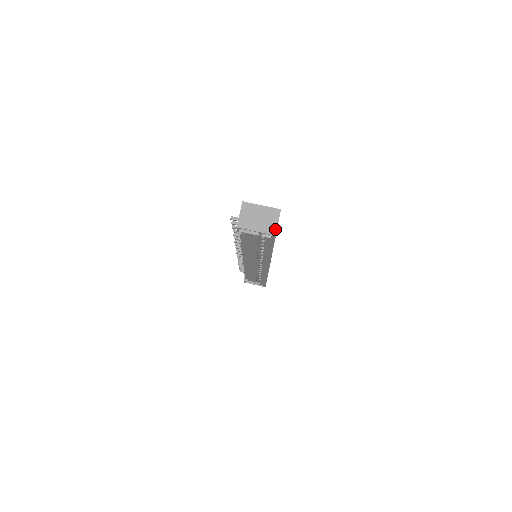
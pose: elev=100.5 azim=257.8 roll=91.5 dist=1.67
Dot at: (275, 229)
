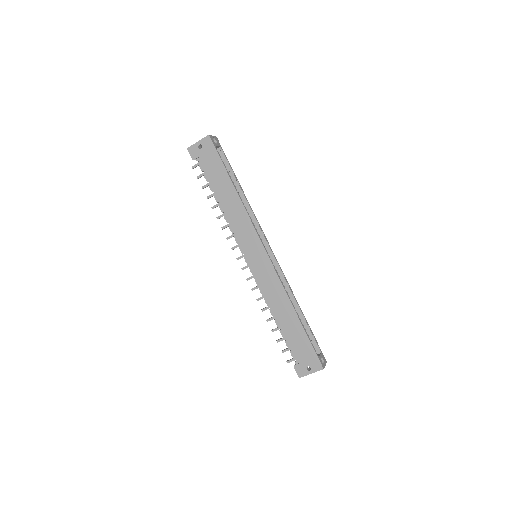
Dot at: (325, 364)
